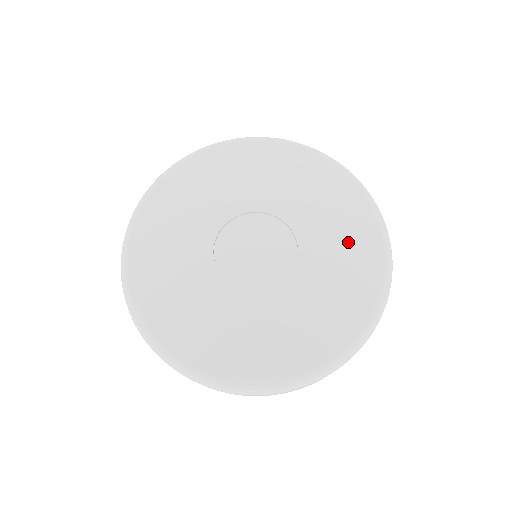
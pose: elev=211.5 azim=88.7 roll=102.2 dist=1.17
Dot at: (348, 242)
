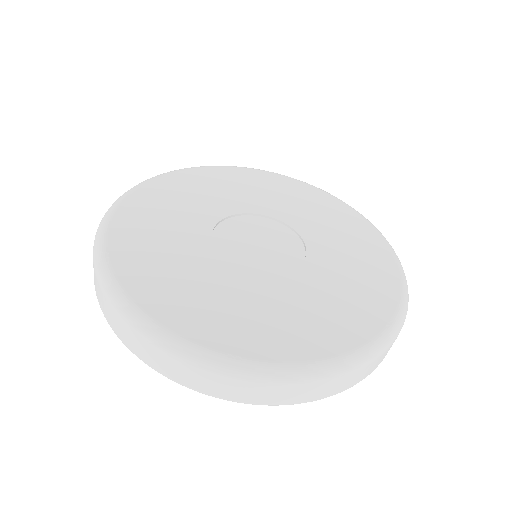
Dot at: (354, 242)
